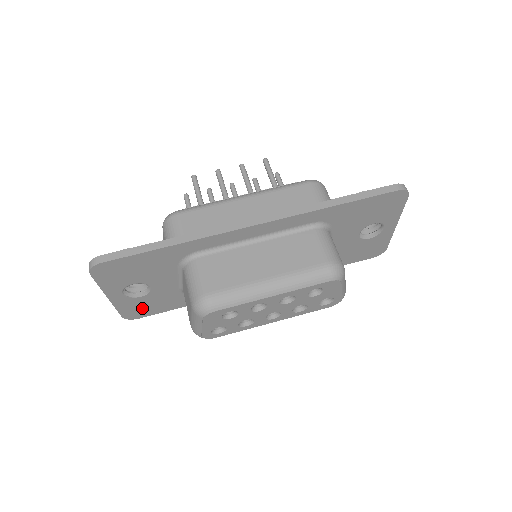
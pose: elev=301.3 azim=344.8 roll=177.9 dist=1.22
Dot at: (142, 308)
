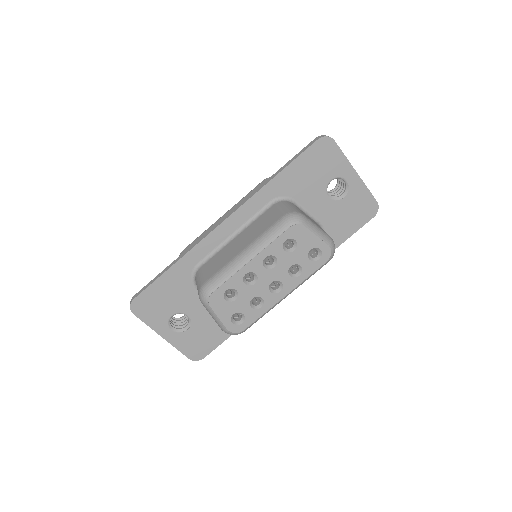
Dot at: (199, 343)
